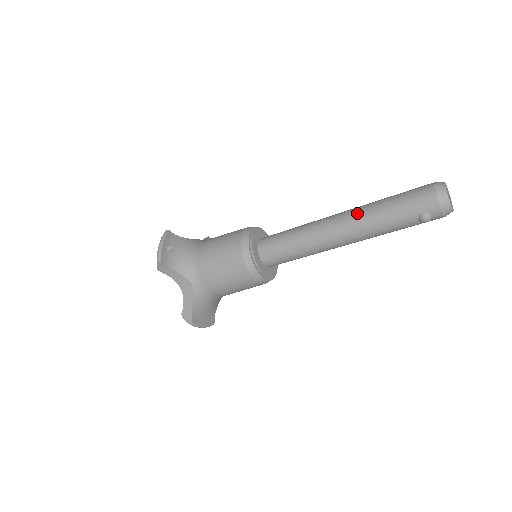
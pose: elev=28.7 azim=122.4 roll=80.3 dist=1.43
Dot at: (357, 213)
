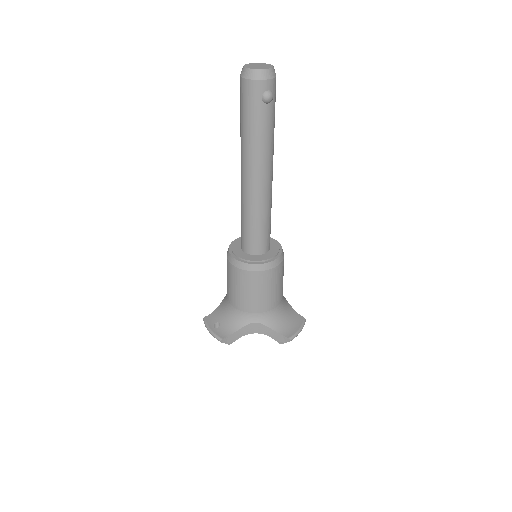
Dot at: (243, 156)
